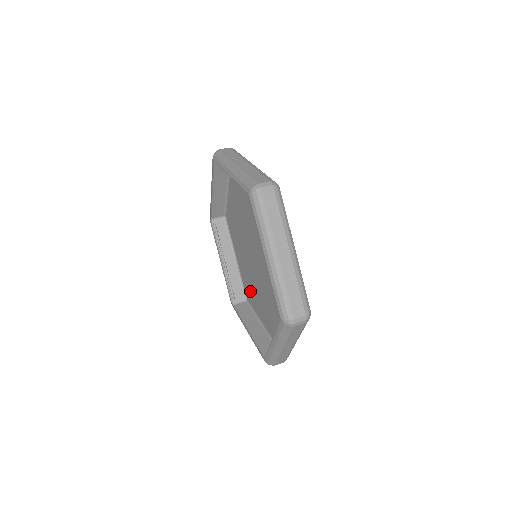
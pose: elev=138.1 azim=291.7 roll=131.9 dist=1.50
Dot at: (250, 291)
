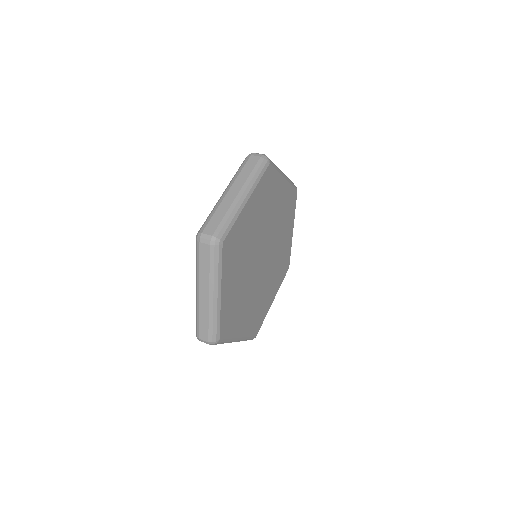
Dot at: occluded
